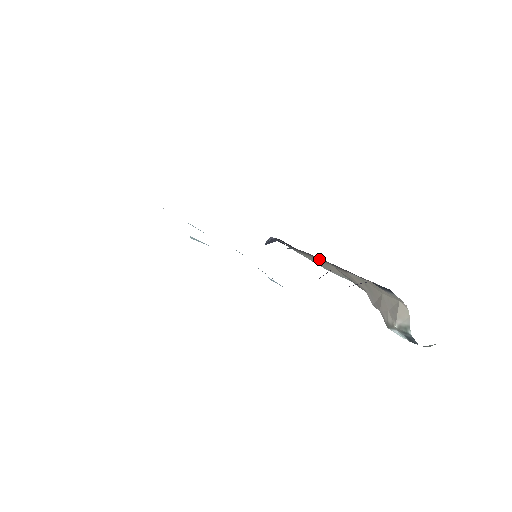
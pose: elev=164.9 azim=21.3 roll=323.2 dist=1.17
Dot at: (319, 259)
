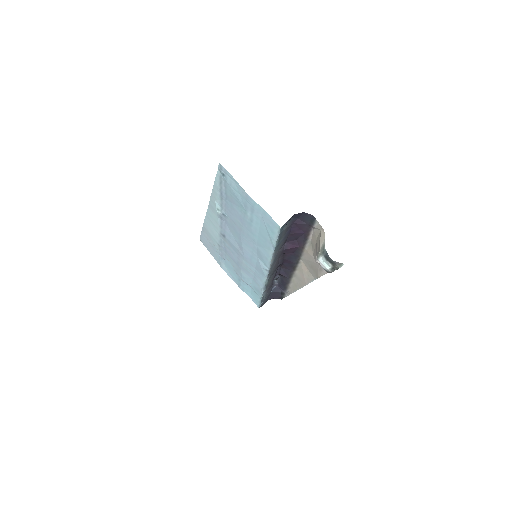
Dot at: (297, 266)
